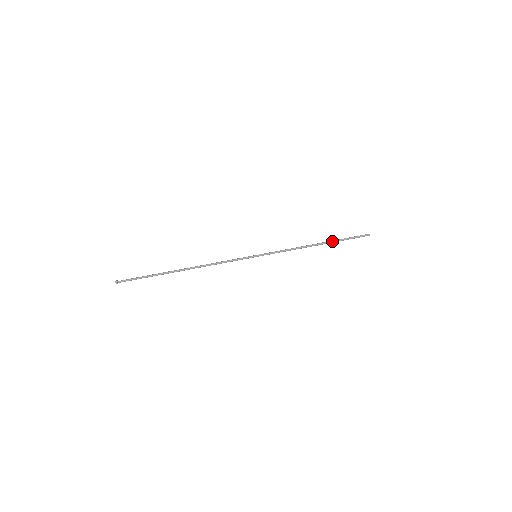
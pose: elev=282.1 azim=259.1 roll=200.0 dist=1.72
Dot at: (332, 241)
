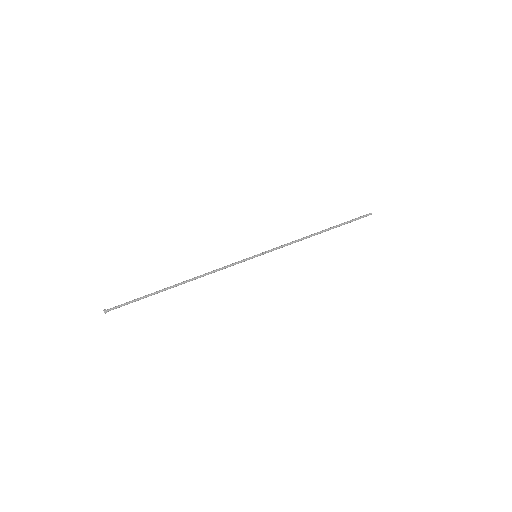
Dot at: (334, 227)
